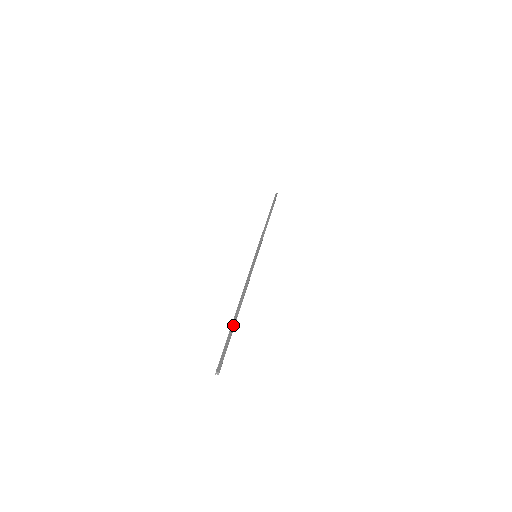
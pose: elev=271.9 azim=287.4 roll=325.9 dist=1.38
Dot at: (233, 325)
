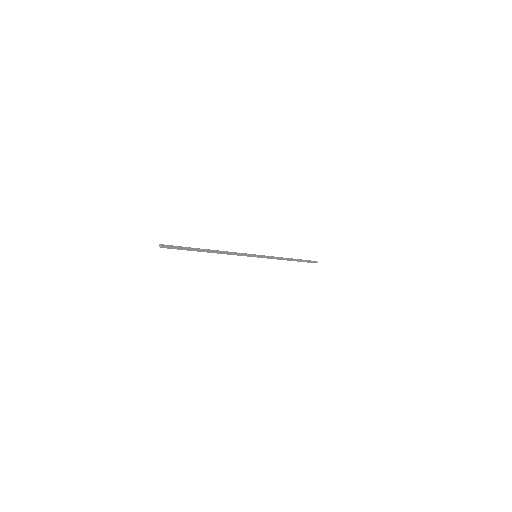
Dot at: (196, 249)
